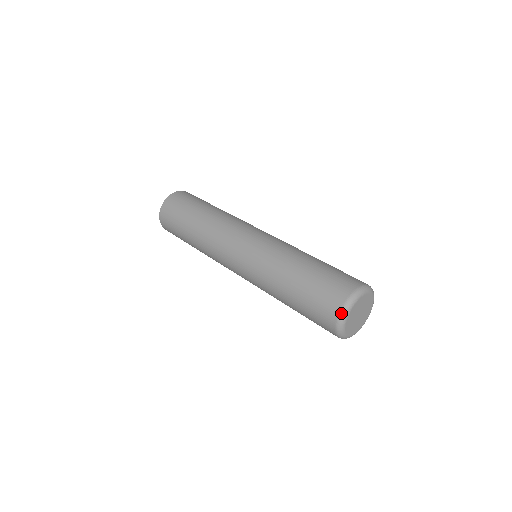
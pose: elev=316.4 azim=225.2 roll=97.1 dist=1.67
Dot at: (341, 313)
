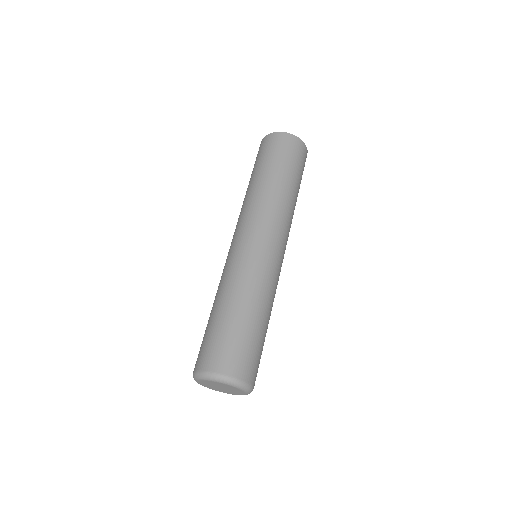
Dot at: (198, 373)
